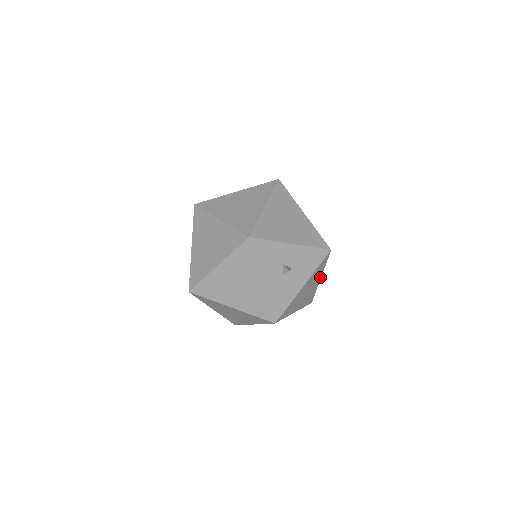
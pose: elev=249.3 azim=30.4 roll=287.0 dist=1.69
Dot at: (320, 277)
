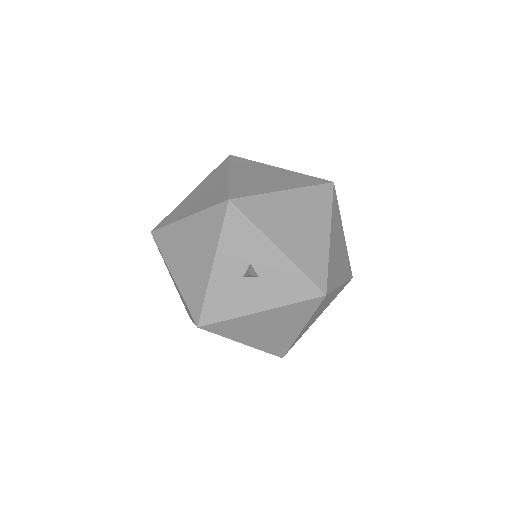
Dot at: (301, 327)
